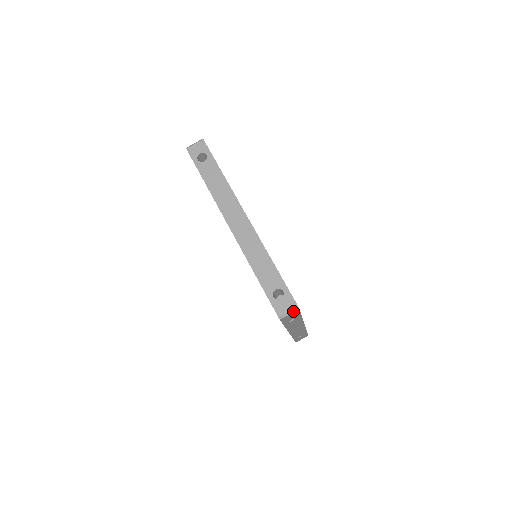
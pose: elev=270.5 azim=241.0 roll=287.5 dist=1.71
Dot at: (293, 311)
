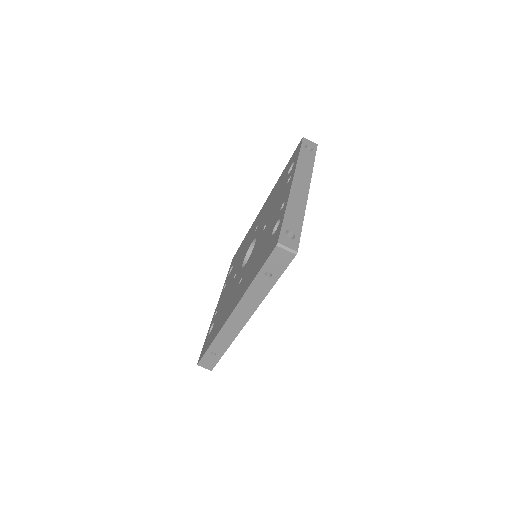
Dot at: (291, 251)
